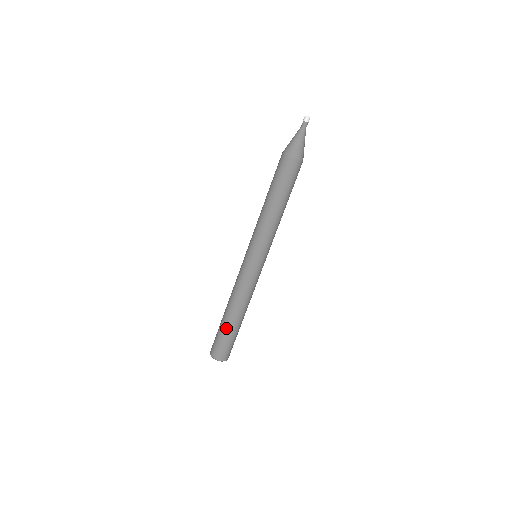
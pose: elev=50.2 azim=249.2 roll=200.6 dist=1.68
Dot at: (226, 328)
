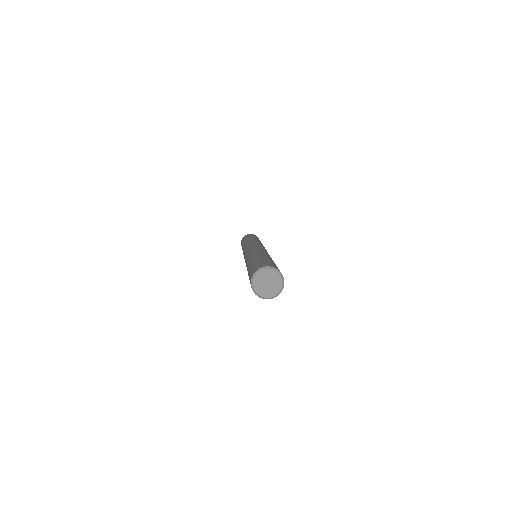
Dot at: (252, 262)
